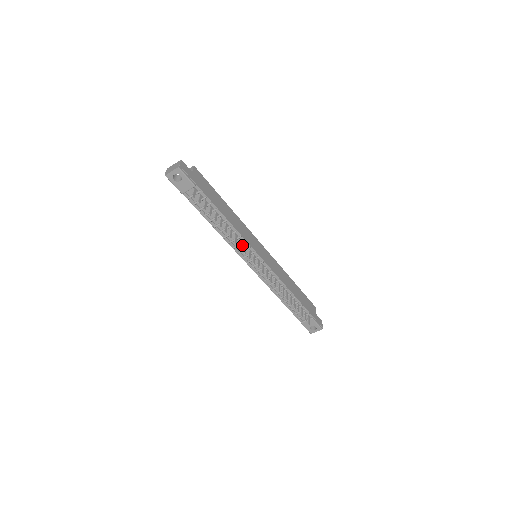
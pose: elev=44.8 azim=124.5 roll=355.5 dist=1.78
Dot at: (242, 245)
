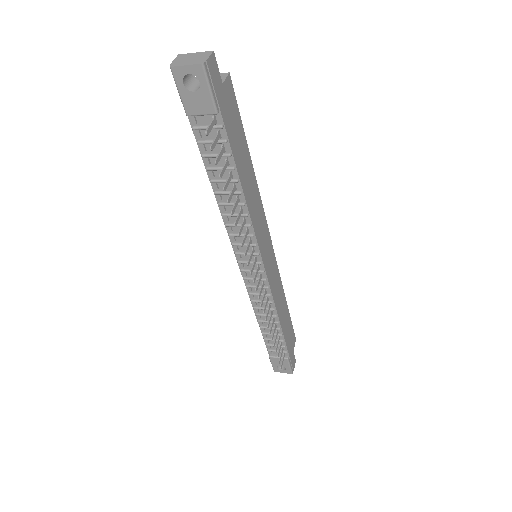
Dot at: occluded
